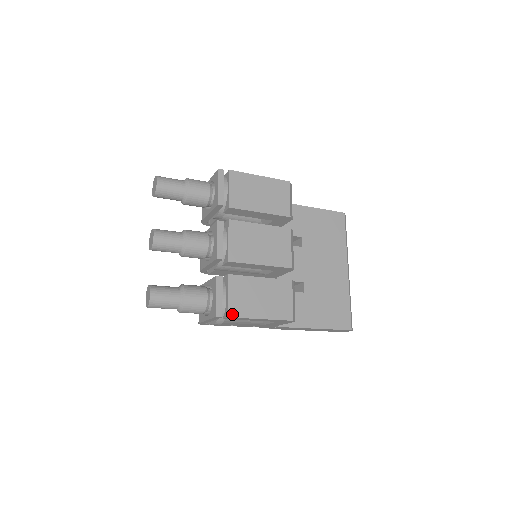
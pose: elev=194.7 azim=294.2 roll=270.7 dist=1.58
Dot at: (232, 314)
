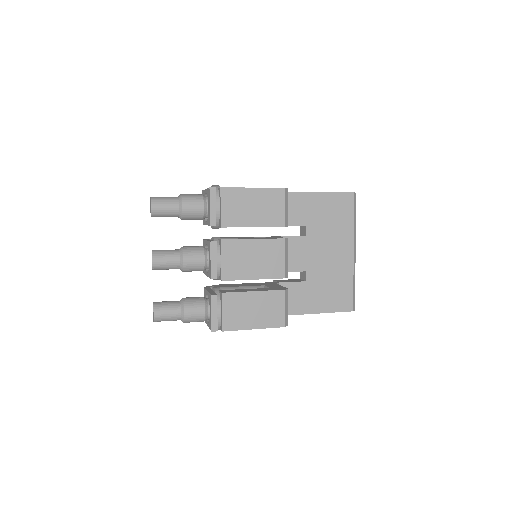
Dot at: (226, 328)
